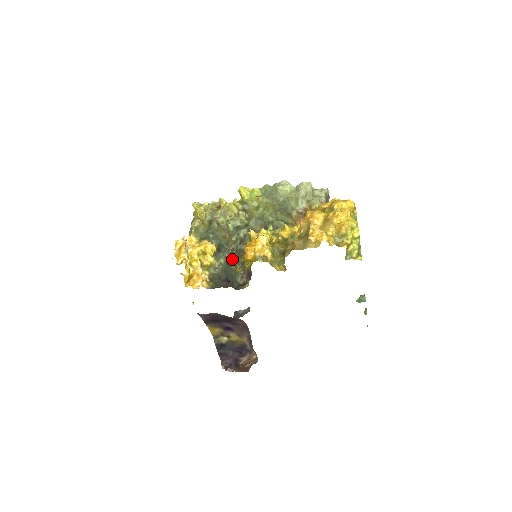
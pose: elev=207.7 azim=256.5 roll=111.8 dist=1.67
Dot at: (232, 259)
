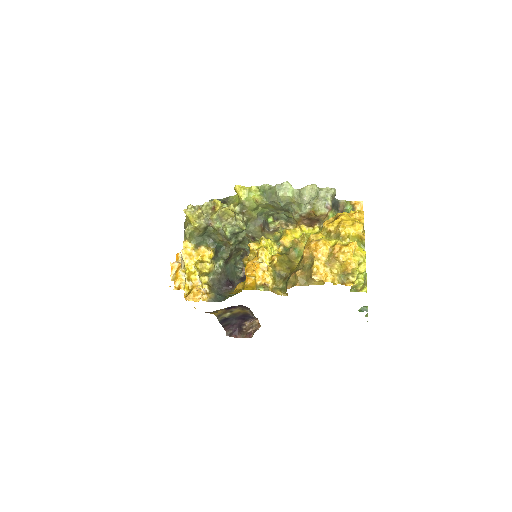
Dot at: (231, 257)
